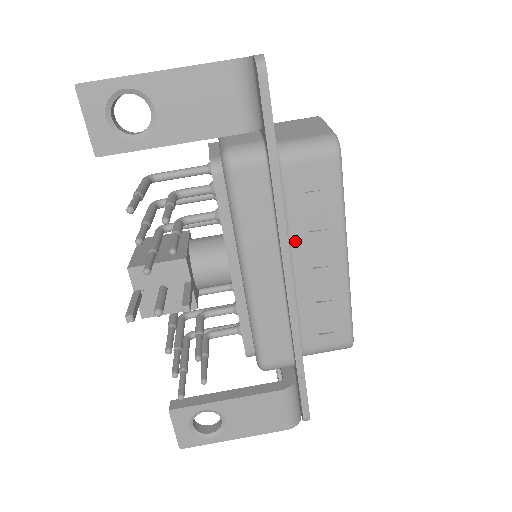
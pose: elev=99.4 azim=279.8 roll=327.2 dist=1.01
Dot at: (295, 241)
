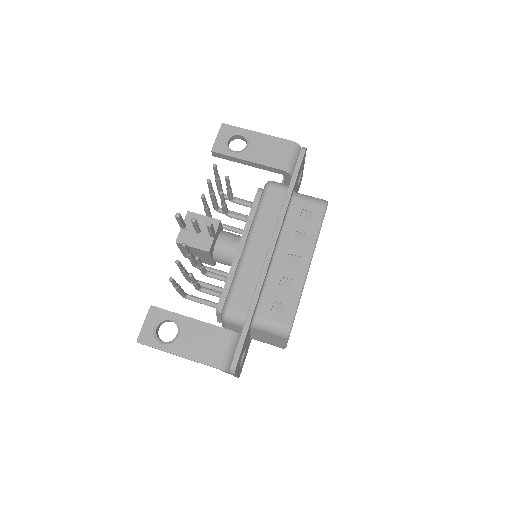
Dot at: (283, 240)
